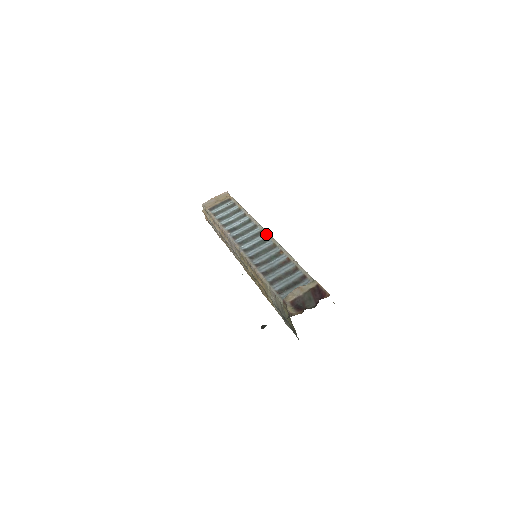
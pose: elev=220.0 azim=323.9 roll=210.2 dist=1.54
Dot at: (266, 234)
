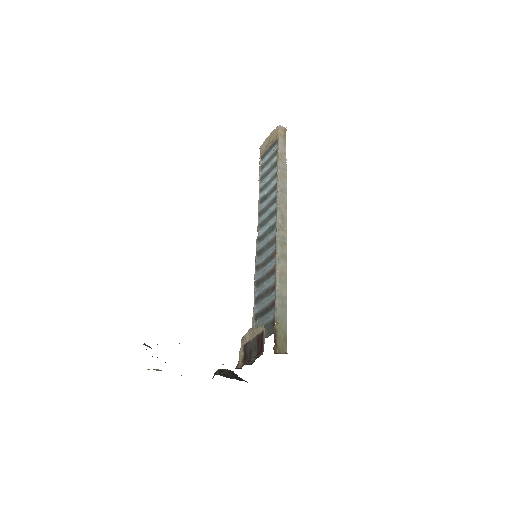
Dot at: (276, 217)
